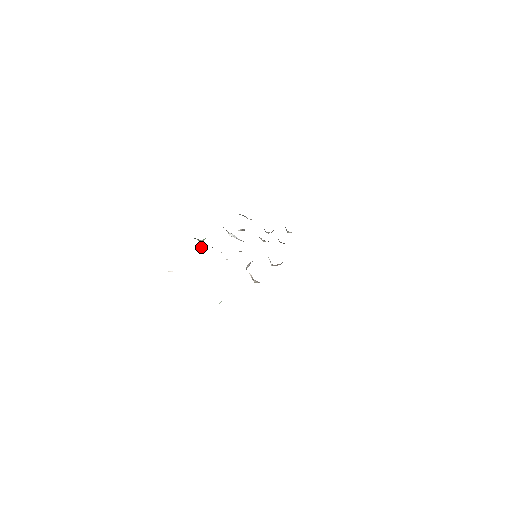
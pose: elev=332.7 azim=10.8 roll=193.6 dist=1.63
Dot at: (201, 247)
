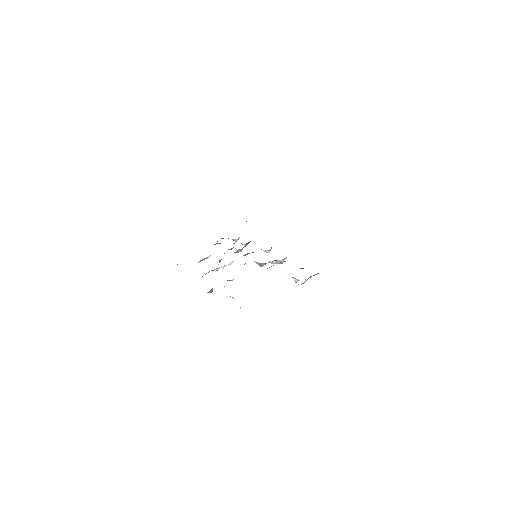
Dot at: occluded
